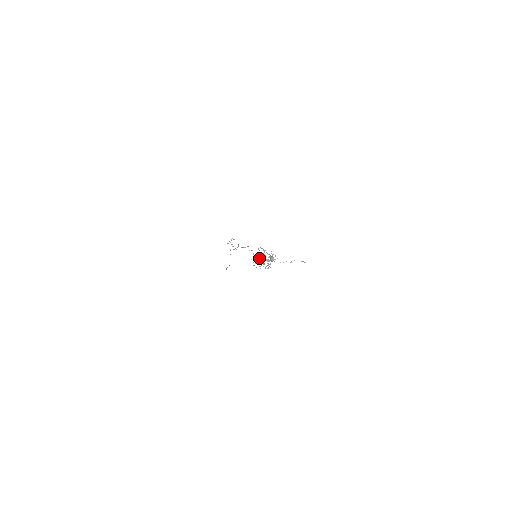
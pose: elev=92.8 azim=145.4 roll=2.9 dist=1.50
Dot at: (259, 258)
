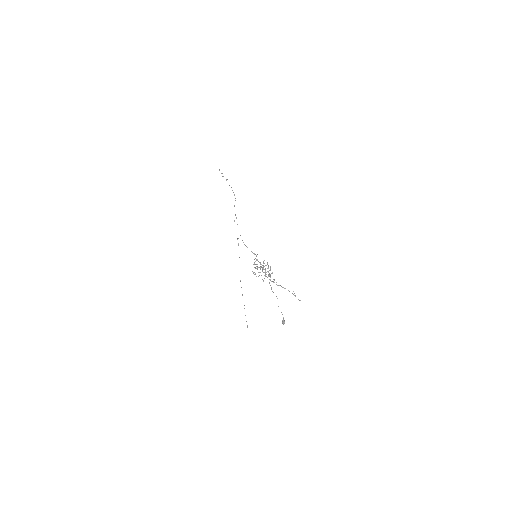
Dot at: (260, 268)
